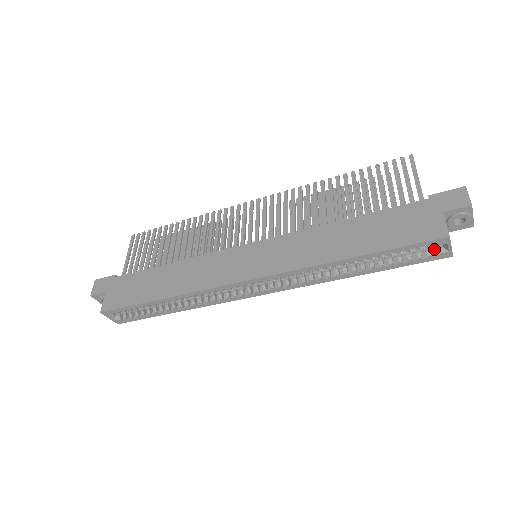
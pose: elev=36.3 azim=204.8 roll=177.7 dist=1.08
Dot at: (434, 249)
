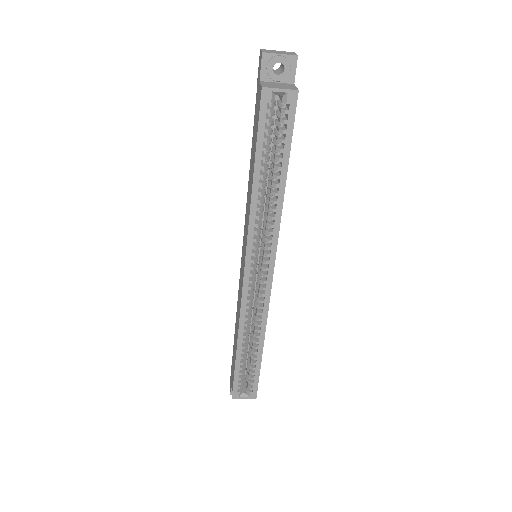
Dot at: (288, 105)
